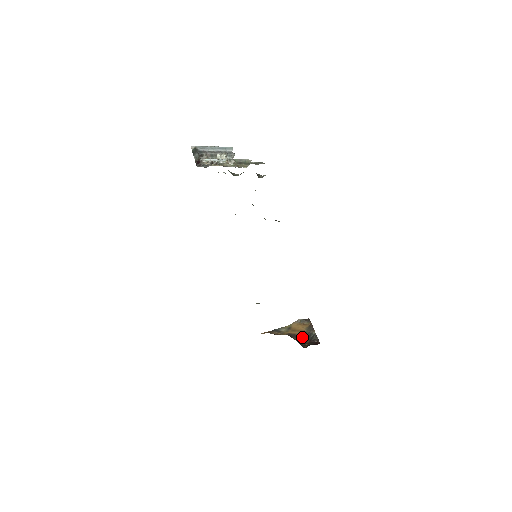
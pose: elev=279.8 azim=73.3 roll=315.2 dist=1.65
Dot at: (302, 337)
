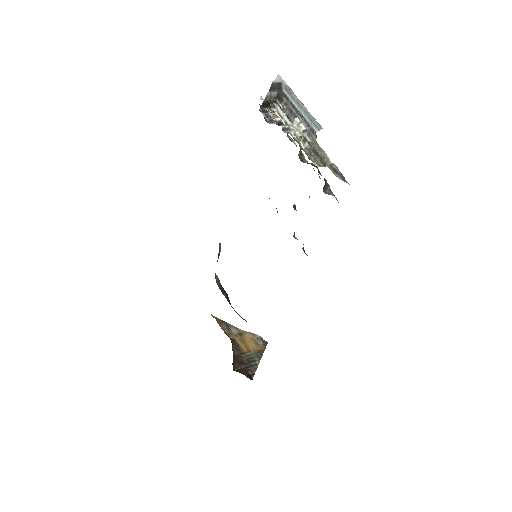
Dot at: (243, 356)
